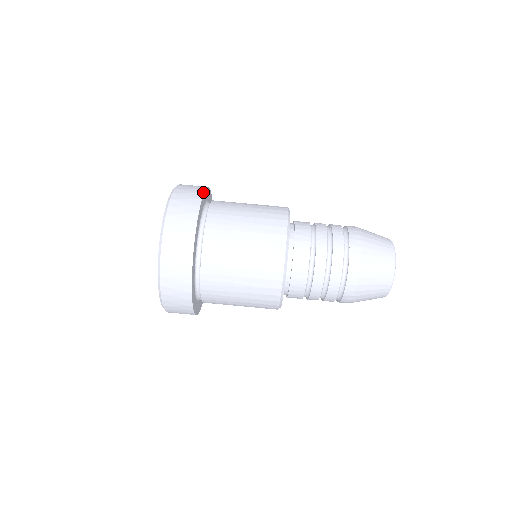
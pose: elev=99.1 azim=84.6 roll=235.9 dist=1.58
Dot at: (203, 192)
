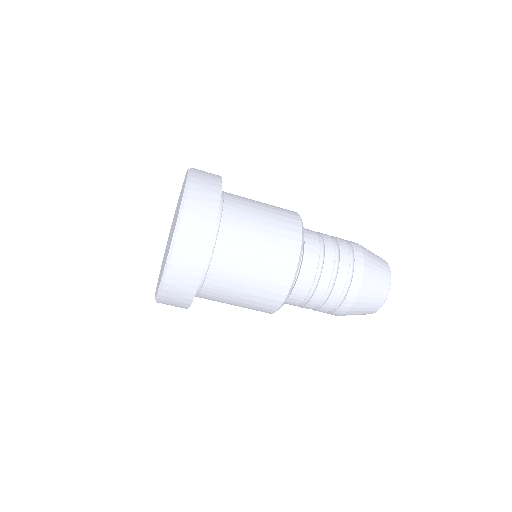
Dot at: (210, 242)
